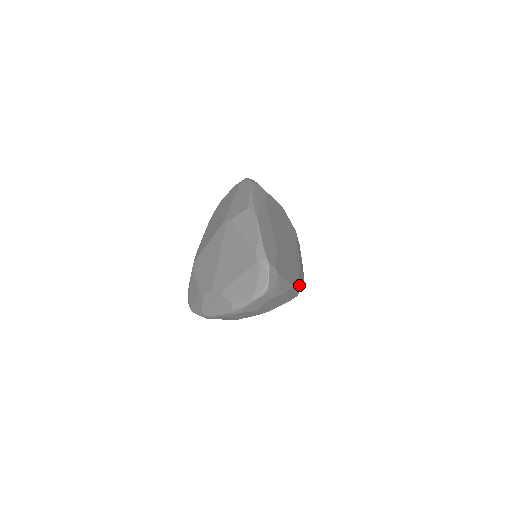
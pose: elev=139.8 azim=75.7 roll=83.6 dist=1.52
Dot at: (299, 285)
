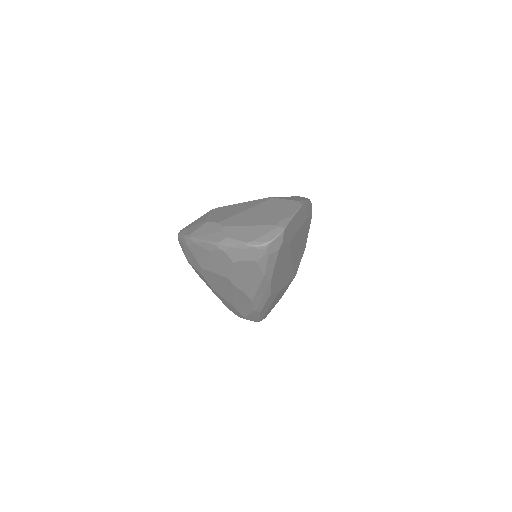
Dot at: (266, 301)
